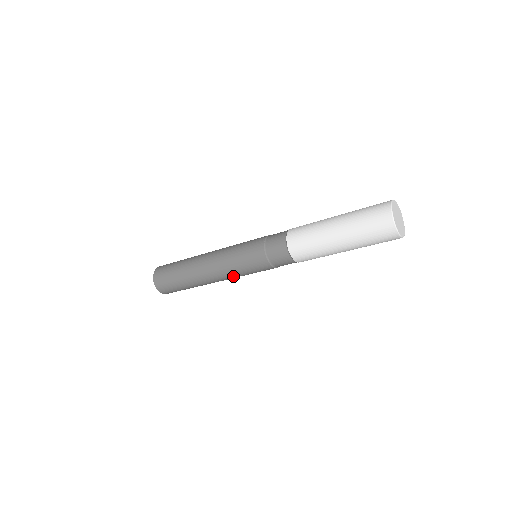
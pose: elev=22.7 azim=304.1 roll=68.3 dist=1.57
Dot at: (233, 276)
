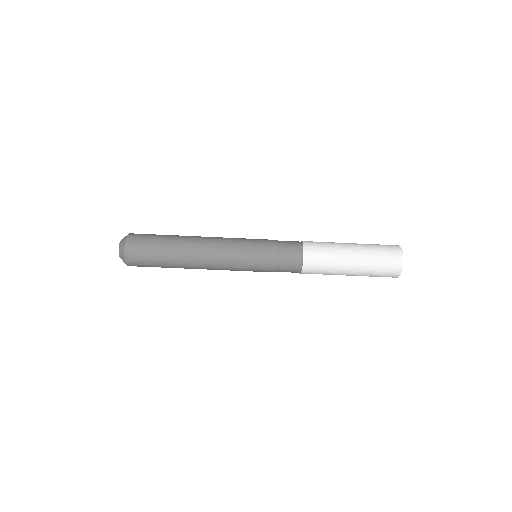
Dot at: (228, 260)
